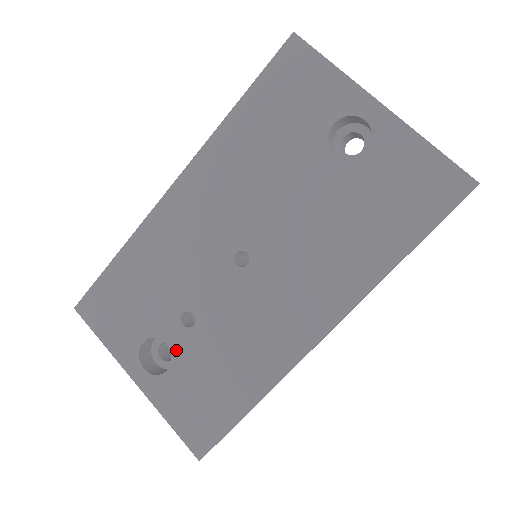
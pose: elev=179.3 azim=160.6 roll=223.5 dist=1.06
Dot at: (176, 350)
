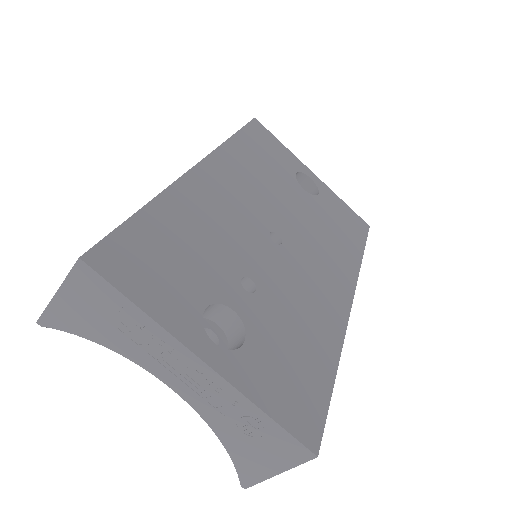
Dot at: (247, 317)
